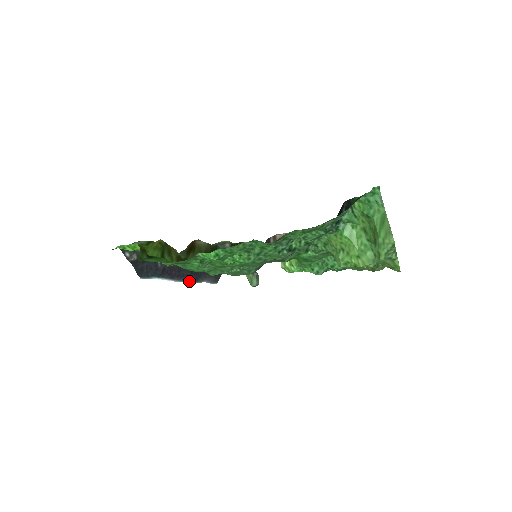
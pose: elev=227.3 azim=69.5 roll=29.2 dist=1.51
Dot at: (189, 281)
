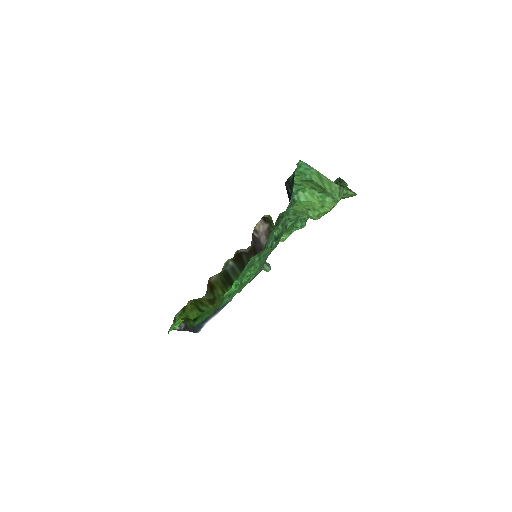
Dot at: (226, 304)
